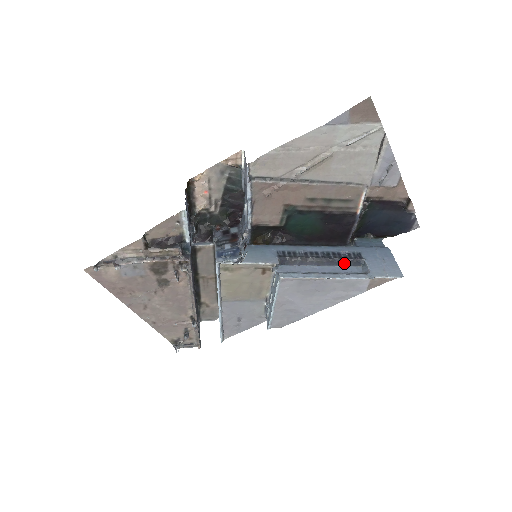
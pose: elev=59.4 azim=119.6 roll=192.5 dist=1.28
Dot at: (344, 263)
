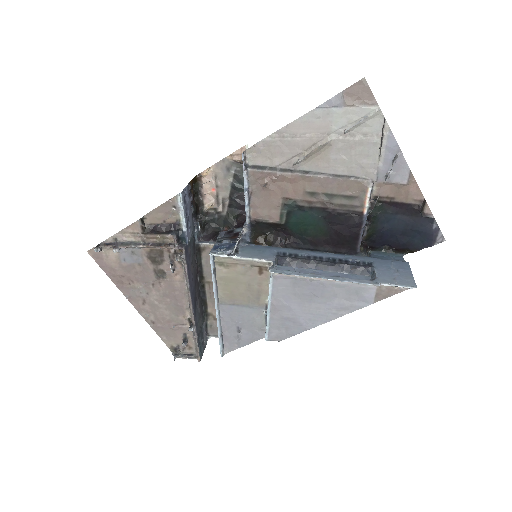
Dot at: (350, 270)
